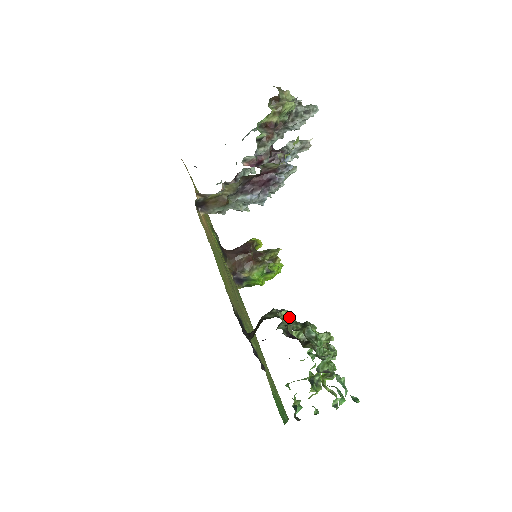
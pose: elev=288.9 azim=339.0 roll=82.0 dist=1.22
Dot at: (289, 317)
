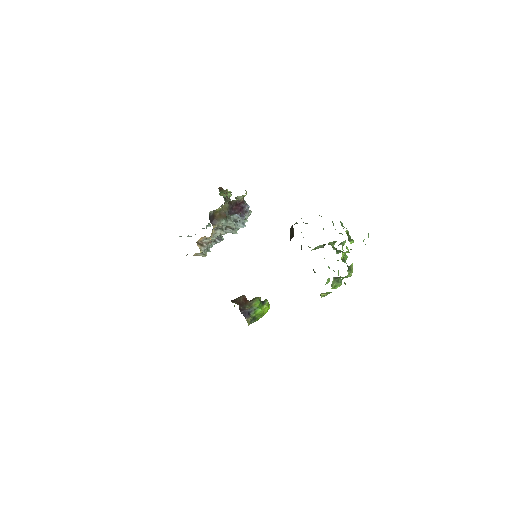
Dot at: (305, 223)
